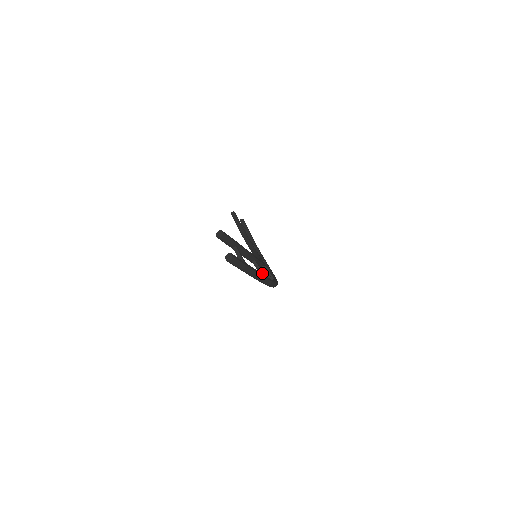
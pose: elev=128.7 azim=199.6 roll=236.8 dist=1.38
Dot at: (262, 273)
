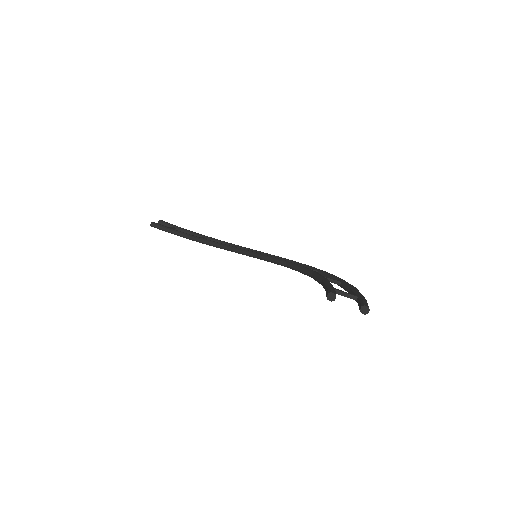
Dot at: (336, 281)
